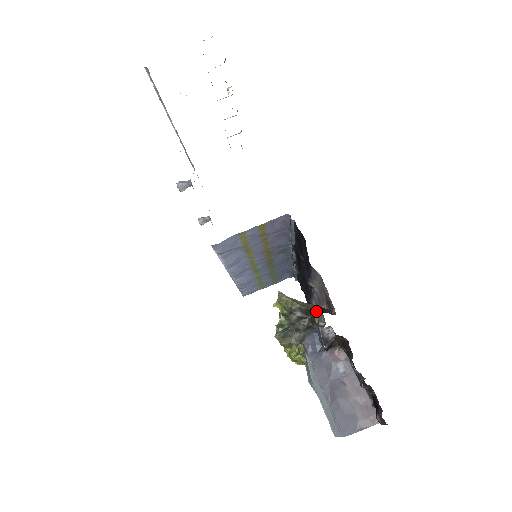
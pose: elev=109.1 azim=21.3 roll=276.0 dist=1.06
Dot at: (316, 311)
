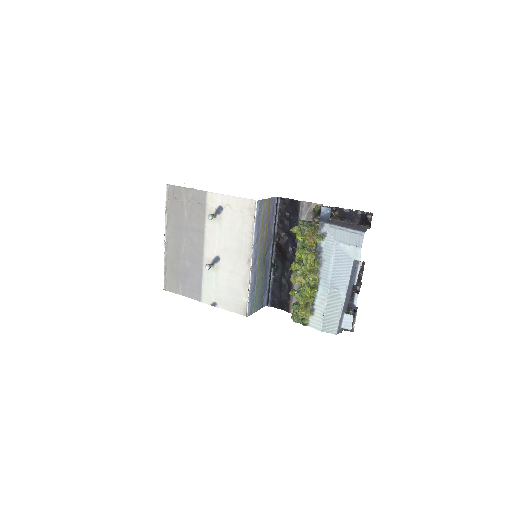
Dot at: (314, 213)
